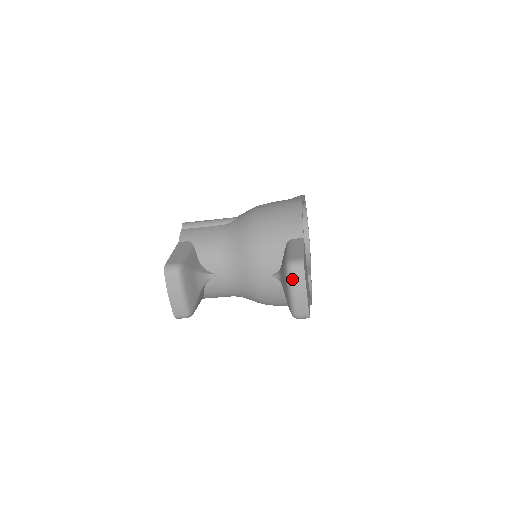
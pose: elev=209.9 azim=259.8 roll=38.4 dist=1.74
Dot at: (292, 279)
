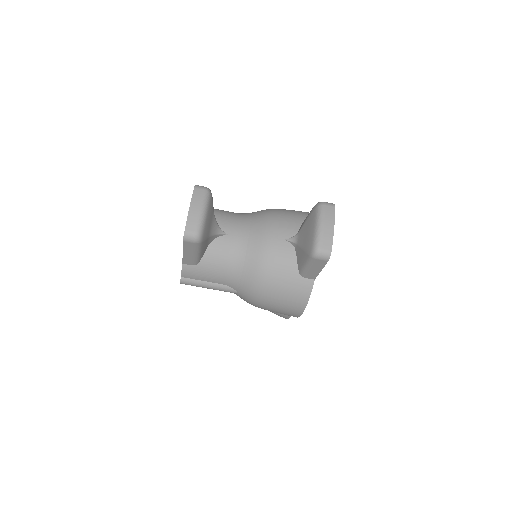
Dot at: (323, 211)
